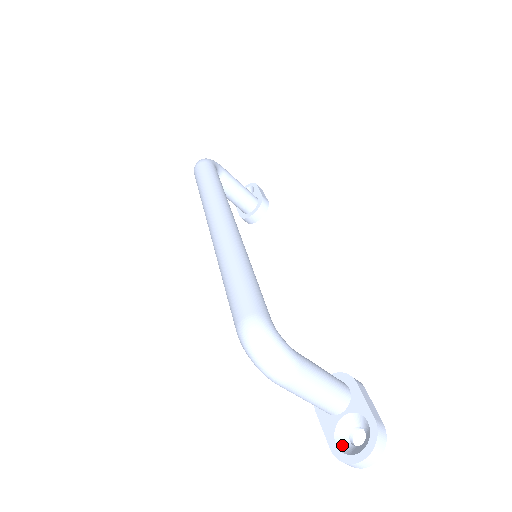
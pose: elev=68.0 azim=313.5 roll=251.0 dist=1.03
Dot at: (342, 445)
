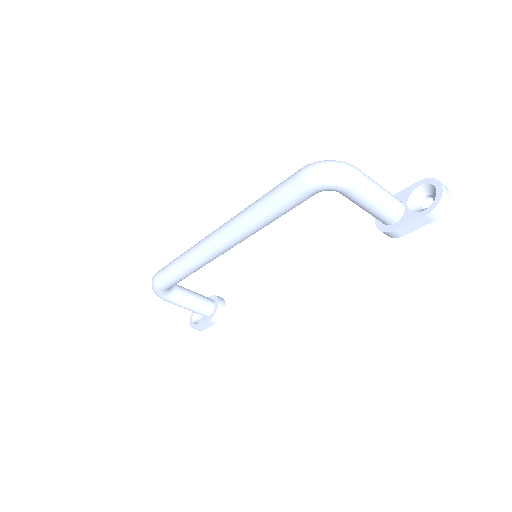
Dot at: (426, 208)
